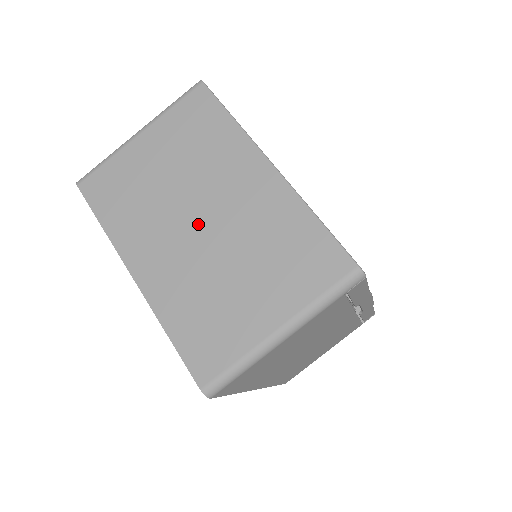
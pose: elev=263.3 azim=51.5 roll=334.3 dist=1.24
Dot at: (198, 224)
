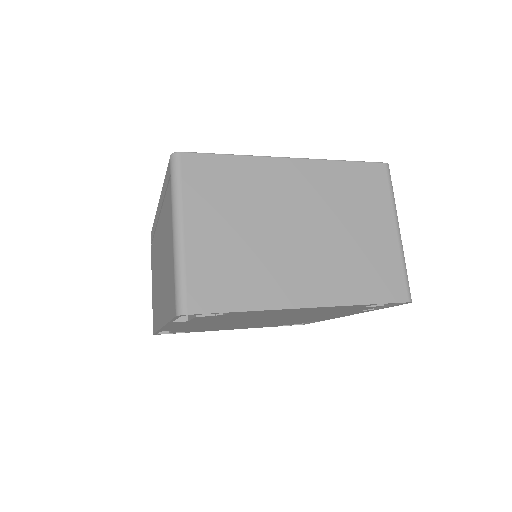
Dot at: (299, 233)
